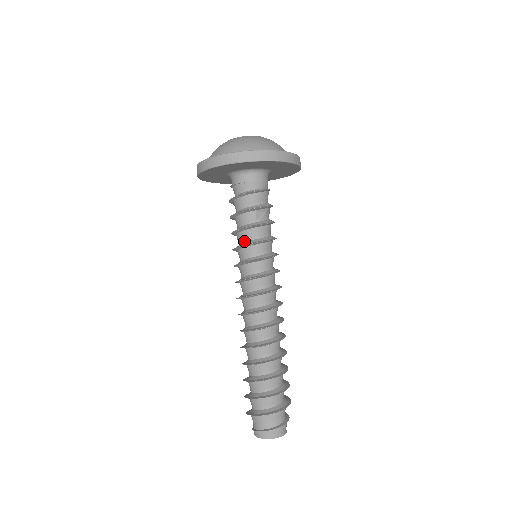
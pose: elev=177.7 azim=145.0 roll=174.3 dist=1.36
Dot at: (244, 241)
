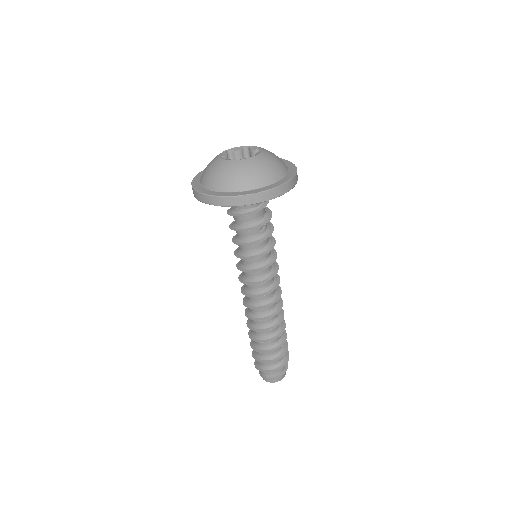
Dot at: (249, 252)
